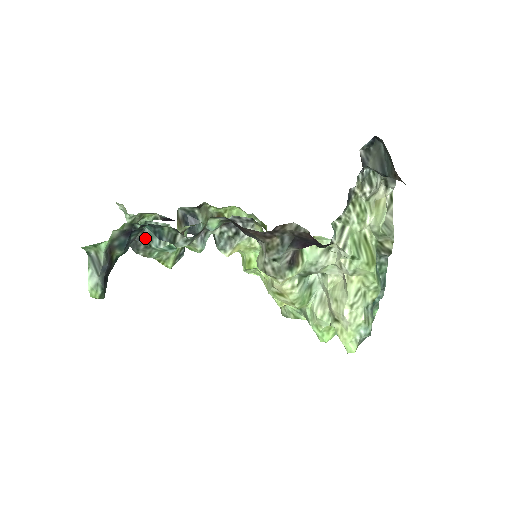
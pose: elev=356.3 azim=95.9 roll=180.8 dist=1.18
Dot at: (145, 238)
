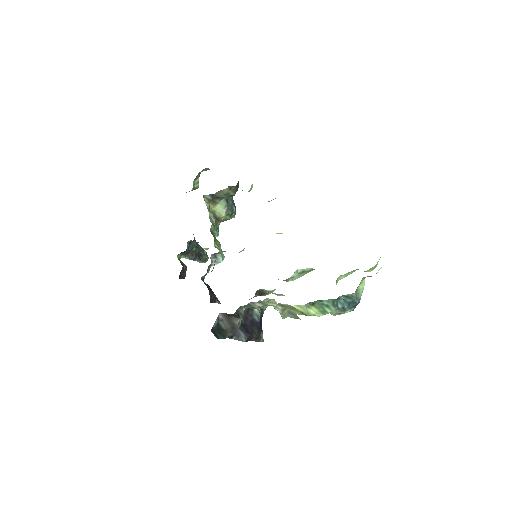
Dot at: occluded
